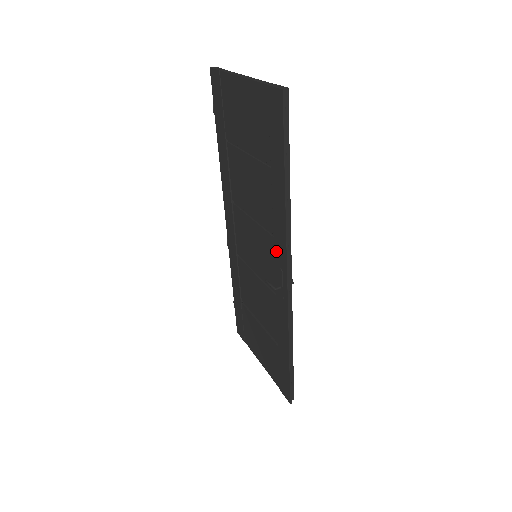
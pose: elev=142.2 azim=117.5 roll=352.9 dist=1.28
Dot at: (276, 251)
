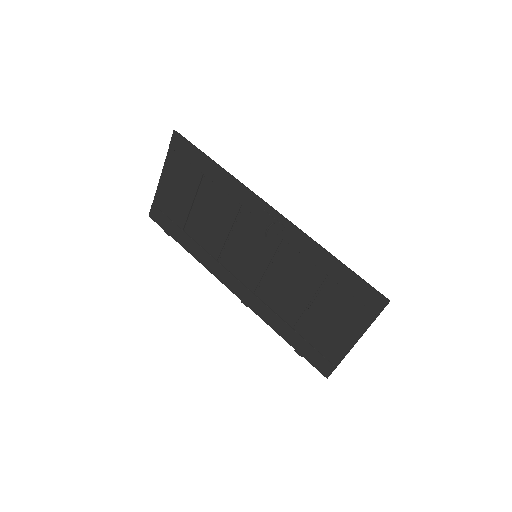
Dot at: (250, 209)
